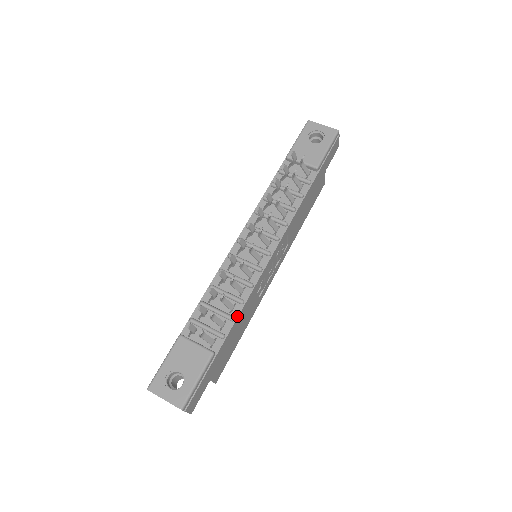
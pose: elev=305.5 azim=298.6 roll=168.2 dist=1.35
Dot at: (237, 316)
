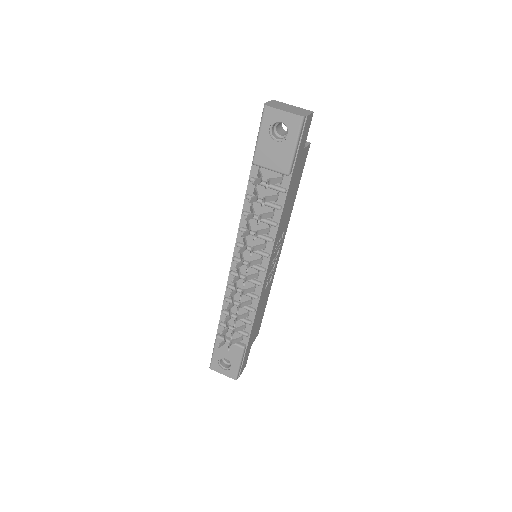
Dot at: (253, 320)
